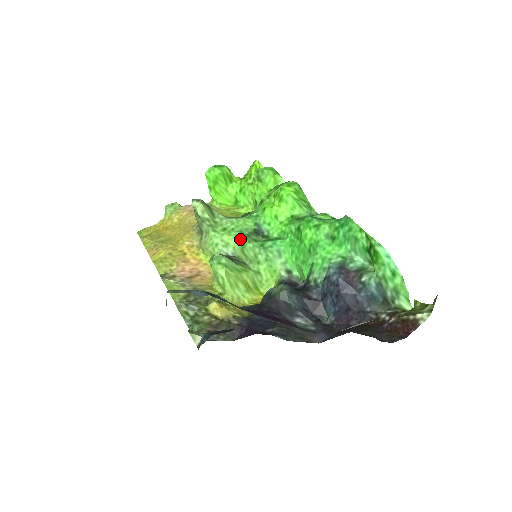
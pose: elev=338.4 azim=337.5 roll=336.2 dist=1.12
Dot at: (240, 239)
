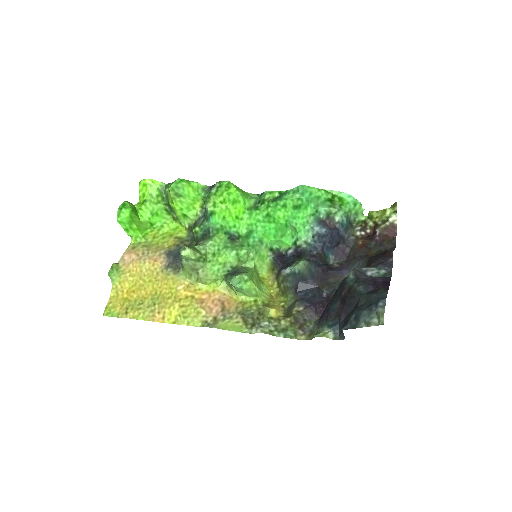
Dot at: (232, 253)
